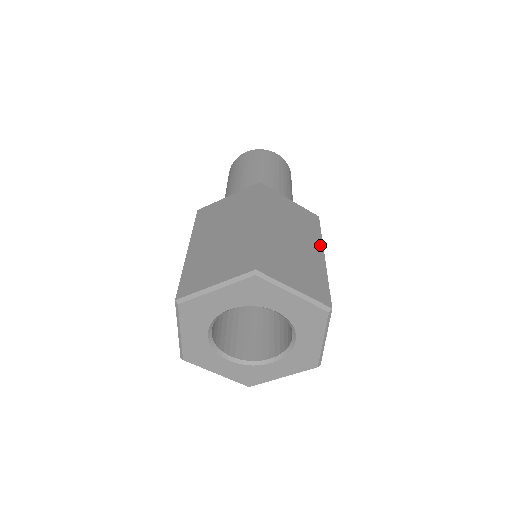
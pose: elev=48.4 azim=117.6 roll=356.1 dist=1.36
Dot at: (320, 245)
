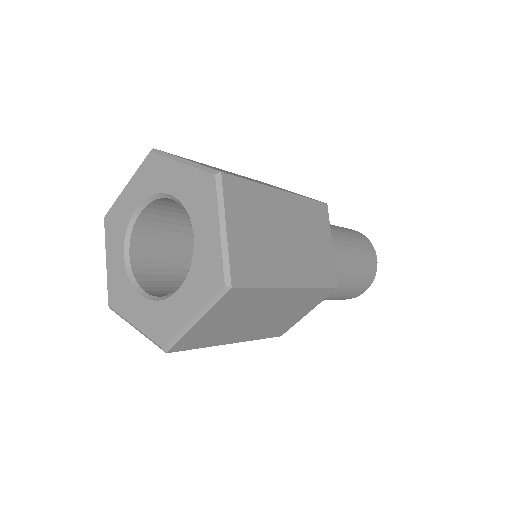
Dot at: (290, 192)
